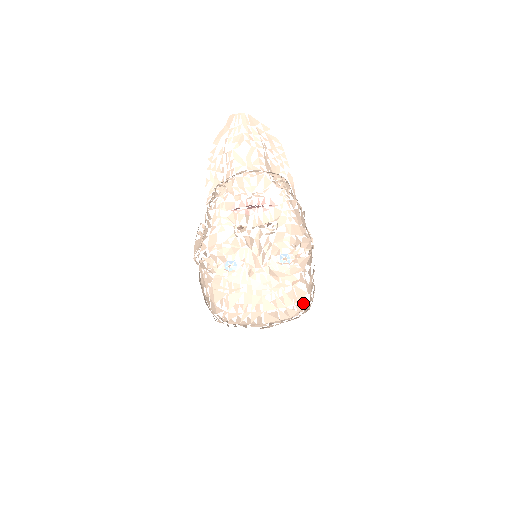
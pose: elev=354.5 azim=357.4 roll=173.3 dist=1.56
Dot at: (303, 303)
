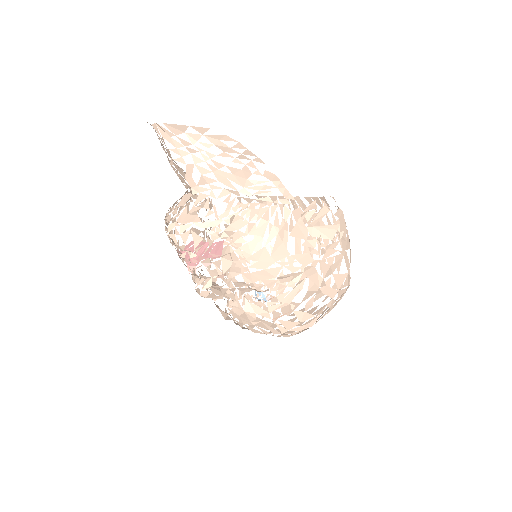
Dot at: (300, 327)
